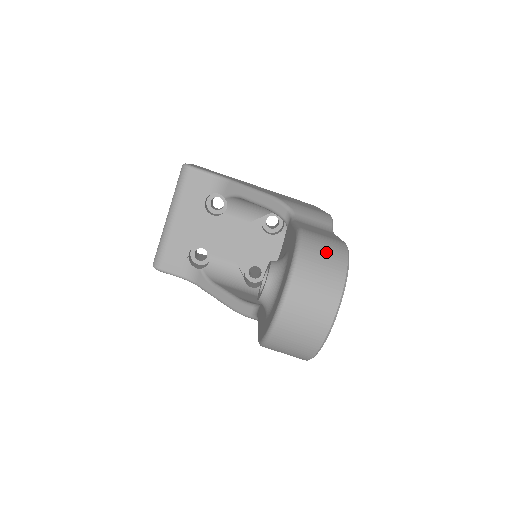
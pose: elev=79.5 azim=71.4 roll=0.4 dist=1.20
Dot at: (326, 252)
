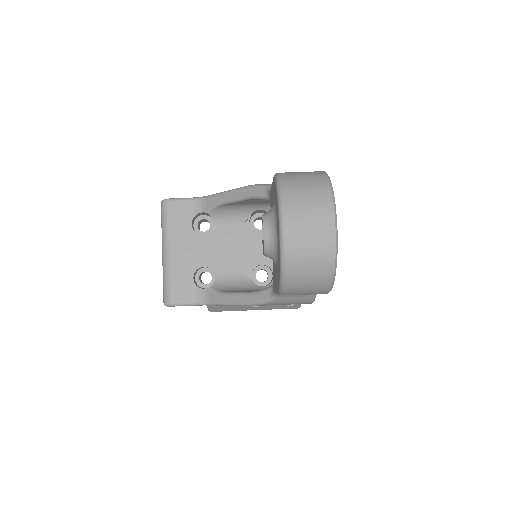
Dot at: (305, 176)
